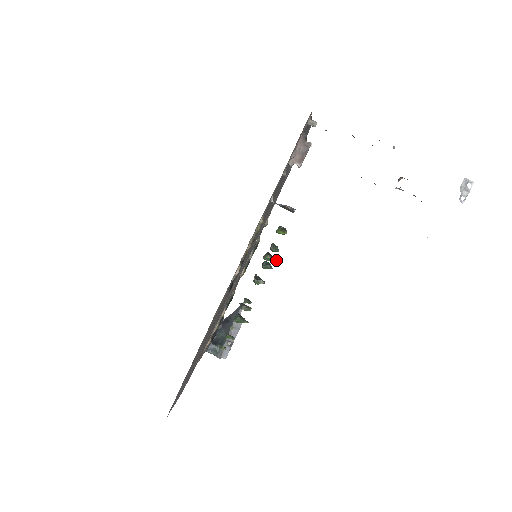
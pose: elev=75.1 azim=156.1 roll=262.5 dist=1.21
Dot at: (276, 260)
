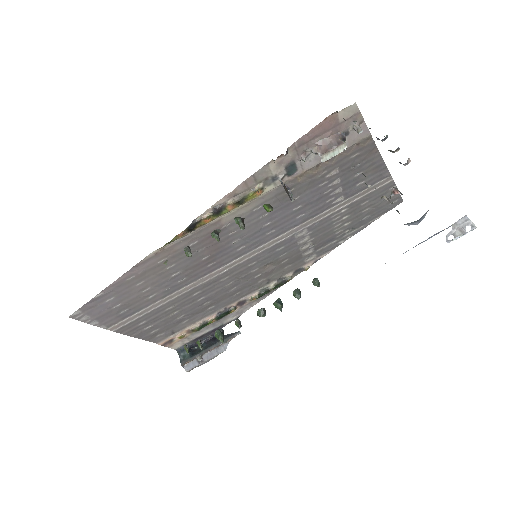
Dot at: (243, 226)
